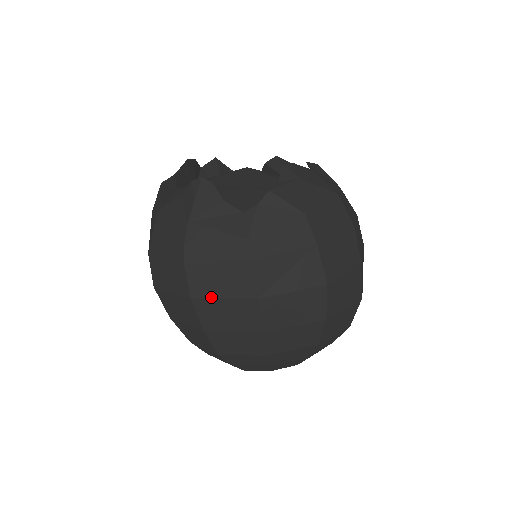
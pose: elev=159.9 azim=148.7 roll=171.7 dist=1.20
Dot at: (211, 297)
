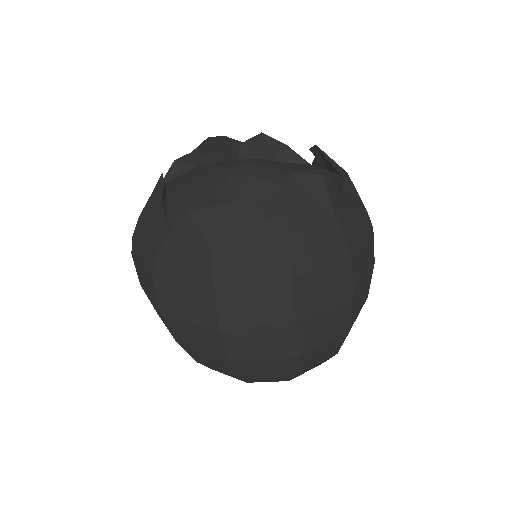
Dot at: (145, 291)
